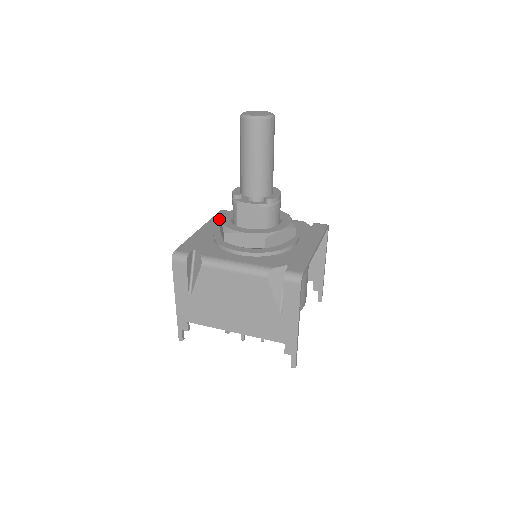
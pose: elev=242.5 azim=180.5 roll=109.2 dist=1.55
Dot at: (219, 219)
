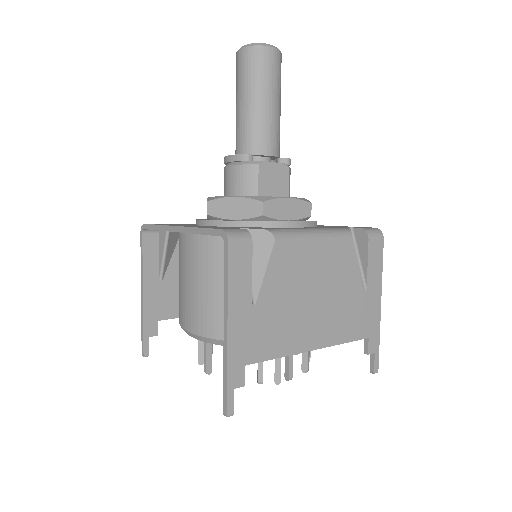
Dot at: (214, 202)
